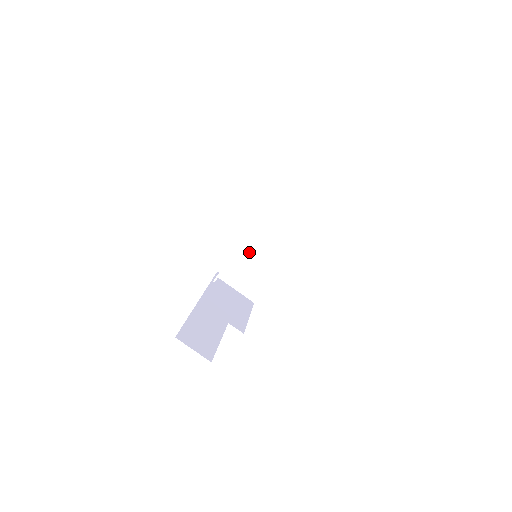
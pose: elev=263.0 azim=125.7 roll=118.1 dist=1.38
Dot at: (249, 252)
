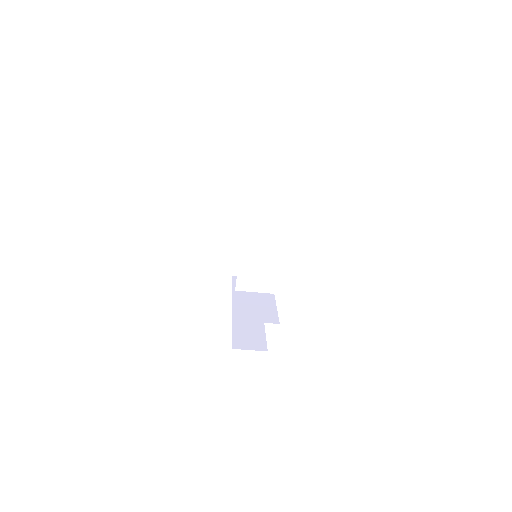
Dot at: (249, 256)
